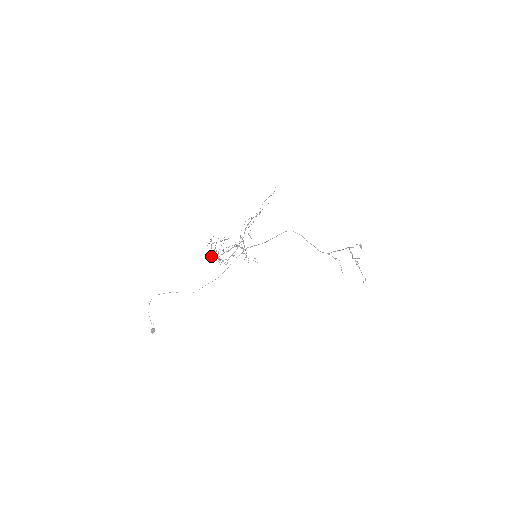
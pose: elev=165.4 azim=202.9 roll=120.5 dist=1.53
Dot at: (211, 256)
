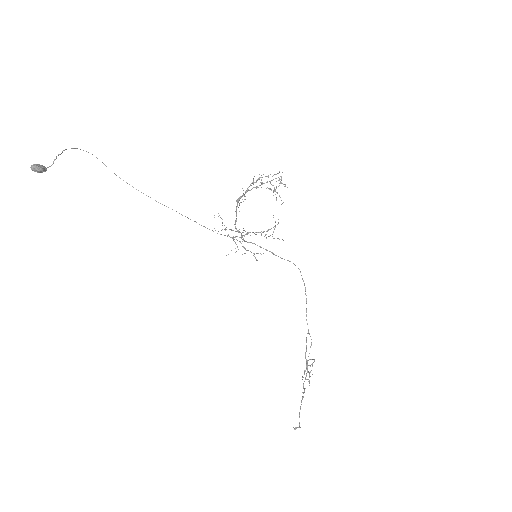
Dot at: occluded
